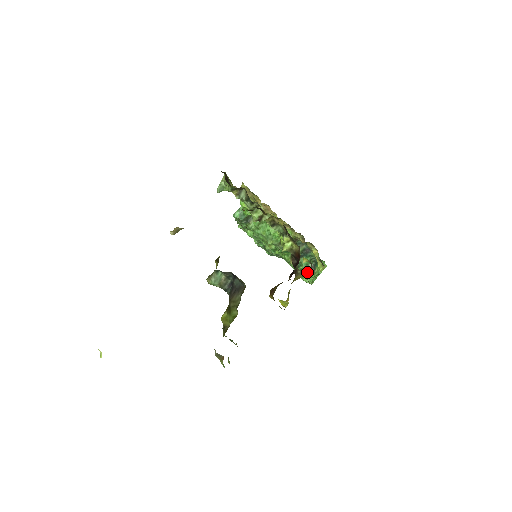
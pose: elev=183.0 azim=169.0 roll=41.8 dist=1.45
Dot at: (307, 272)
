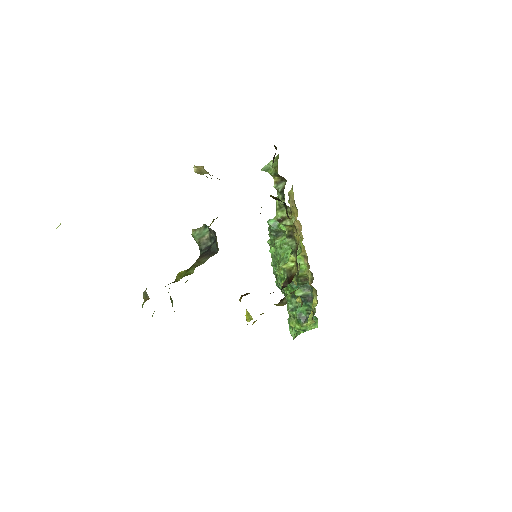
Dot at: (296, 320)
